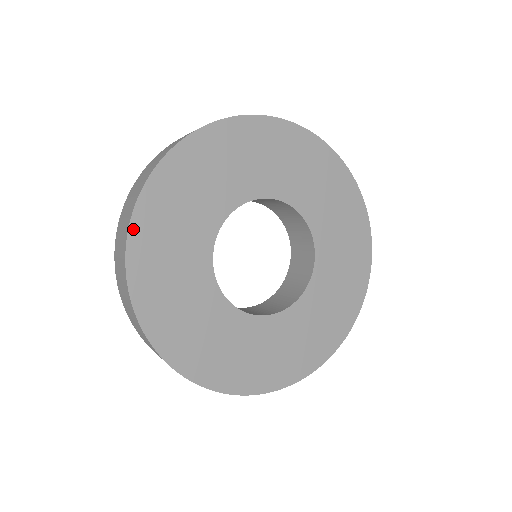
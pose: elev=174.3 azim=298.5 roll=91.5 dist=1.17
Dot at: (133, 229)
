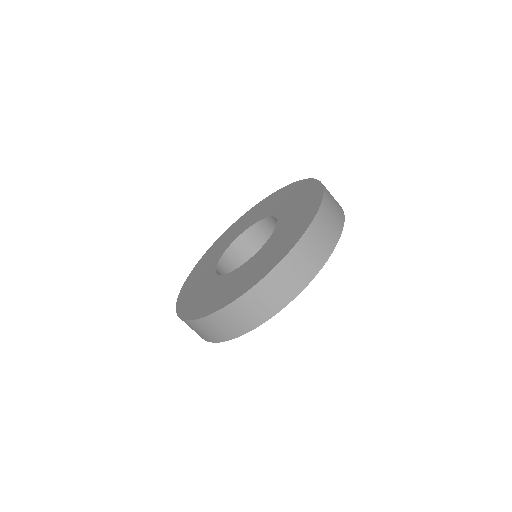
Dot at: (275, 313)
